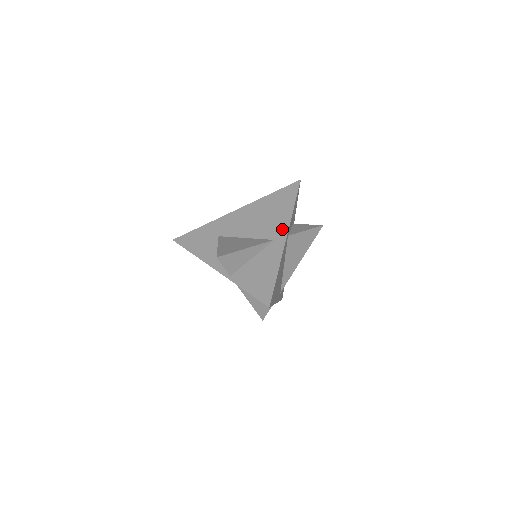
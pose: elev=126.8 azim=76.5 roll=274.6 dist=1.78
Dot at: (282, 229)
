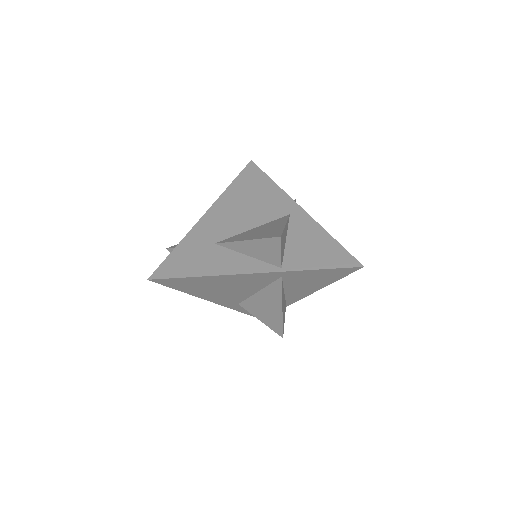
Dot at: (286, 202)
